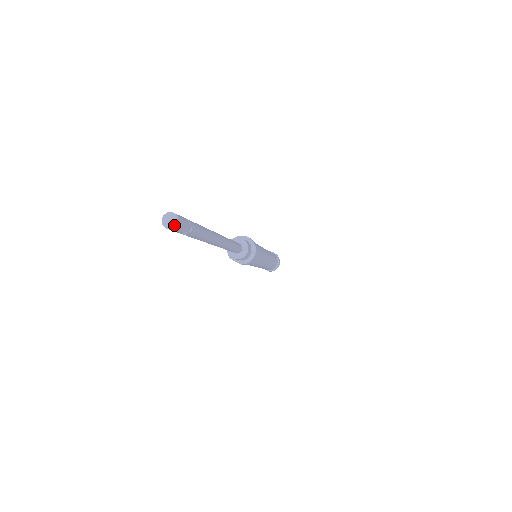
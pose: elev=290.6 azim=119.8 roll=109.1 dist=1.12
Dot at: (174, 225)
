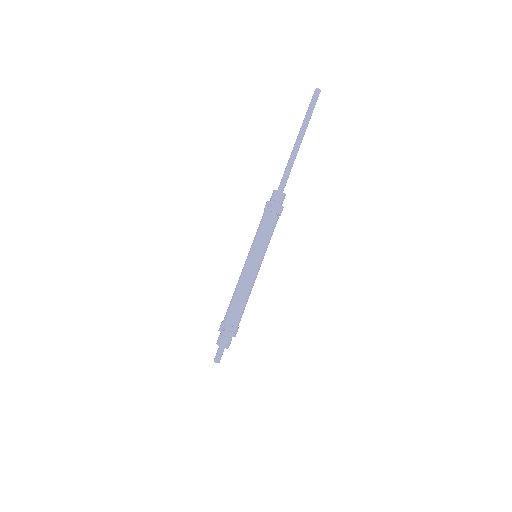
Dot at: occluded
